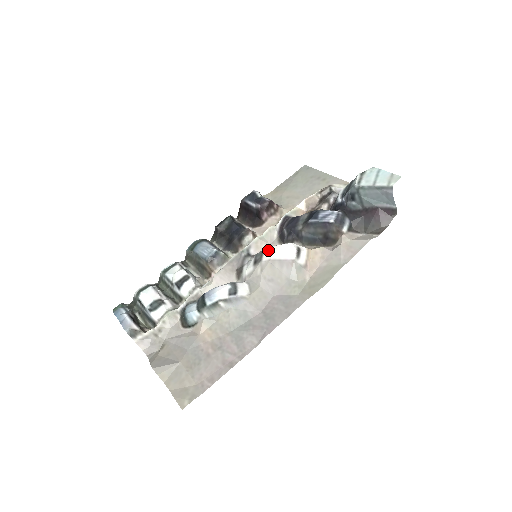
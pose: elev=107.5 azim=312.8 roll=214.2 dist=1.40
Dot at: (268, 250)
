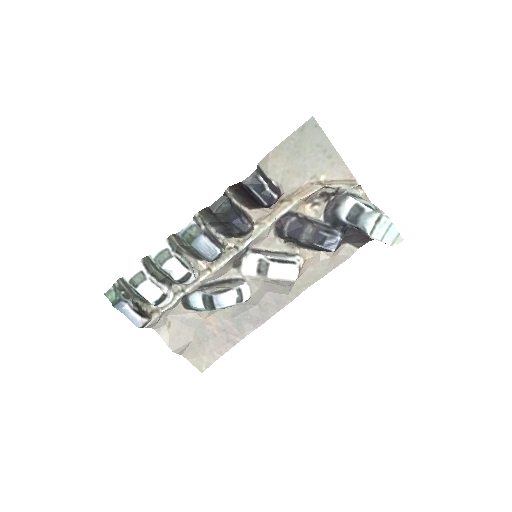
Dot at: (274, 268)
